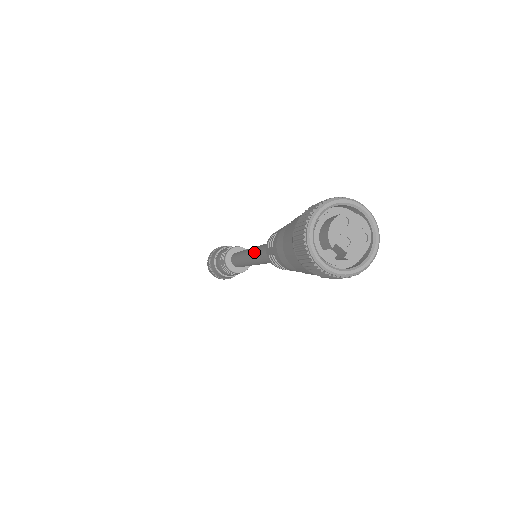
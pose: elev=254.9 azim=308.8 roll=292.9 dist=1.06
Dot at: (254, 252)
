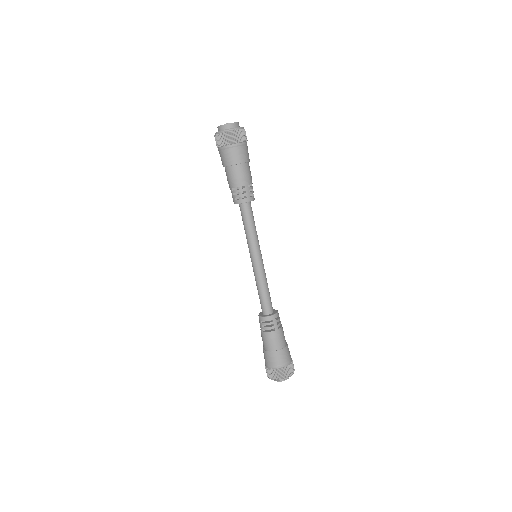
Dot at: occluded
